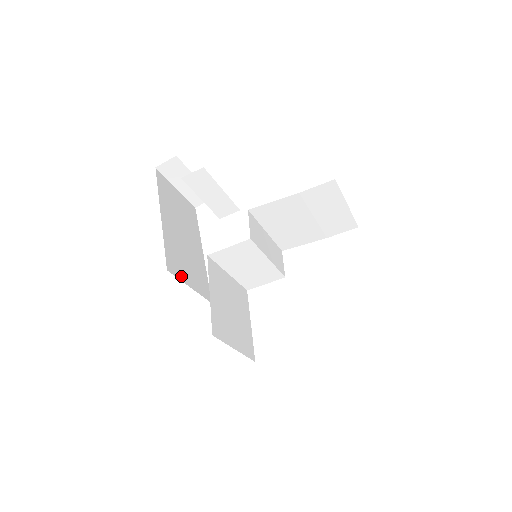
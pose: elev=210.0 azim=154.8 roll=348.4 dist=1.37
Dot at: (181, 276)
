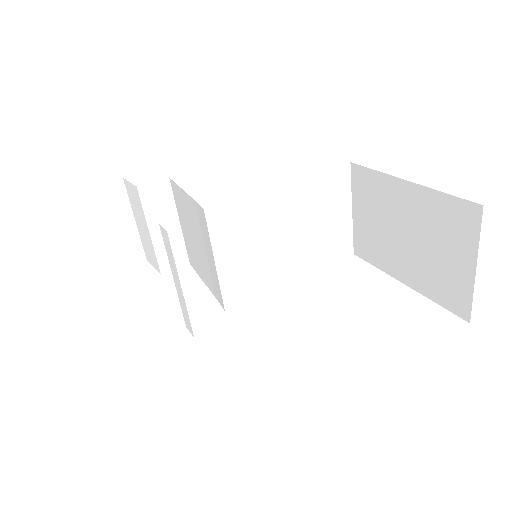
Dot at: occluded
